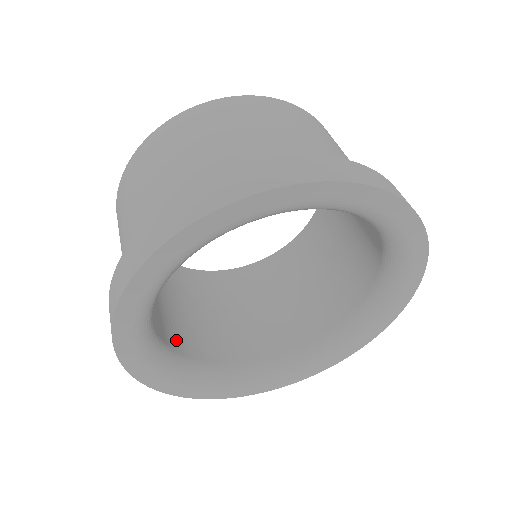
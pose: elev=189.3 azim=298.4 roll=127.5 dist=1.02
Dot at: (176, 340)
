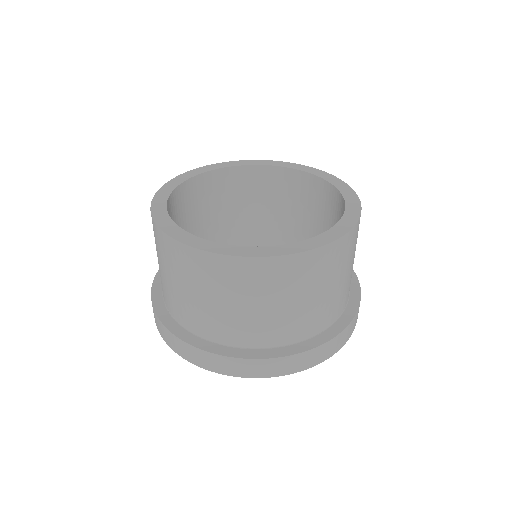
Dot at: occluded
